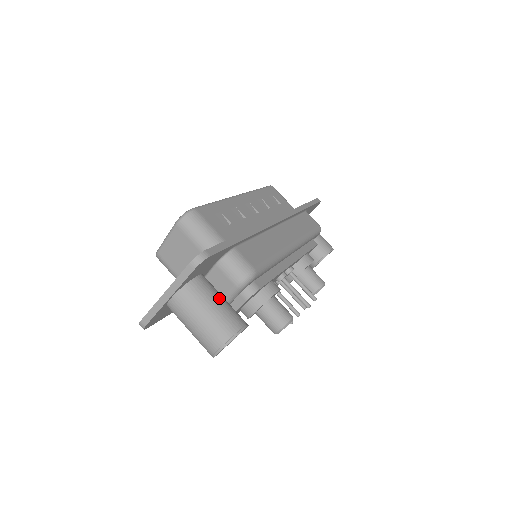
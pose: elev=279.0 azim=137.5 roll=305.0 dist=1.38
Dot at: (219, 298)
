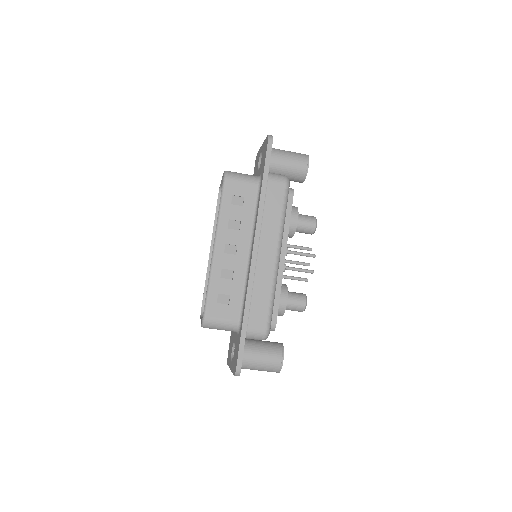
Dot at: (259, 356)
